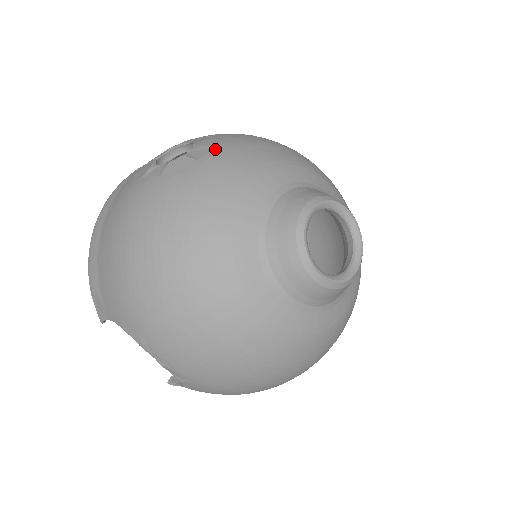
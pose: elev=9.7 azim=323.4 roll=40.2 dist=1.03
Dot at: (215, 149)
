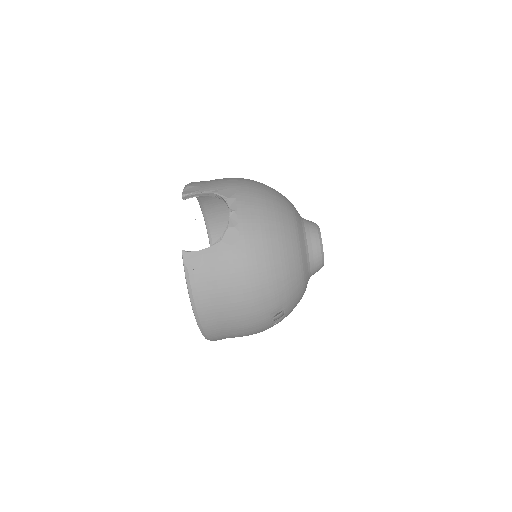
Dot at: occluded
